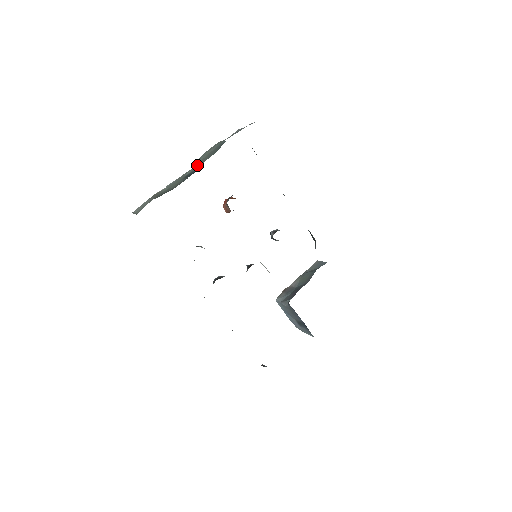
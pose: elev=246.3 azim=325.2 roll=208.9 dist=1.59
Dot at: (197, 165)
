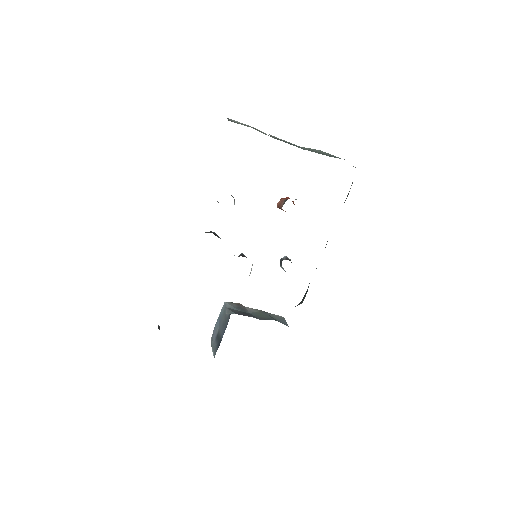
Dot at: occluded
